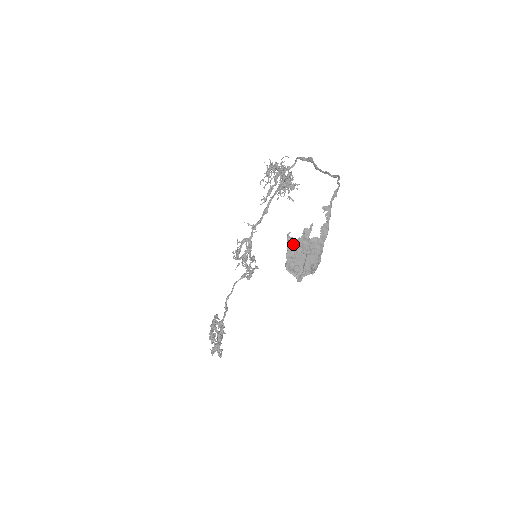
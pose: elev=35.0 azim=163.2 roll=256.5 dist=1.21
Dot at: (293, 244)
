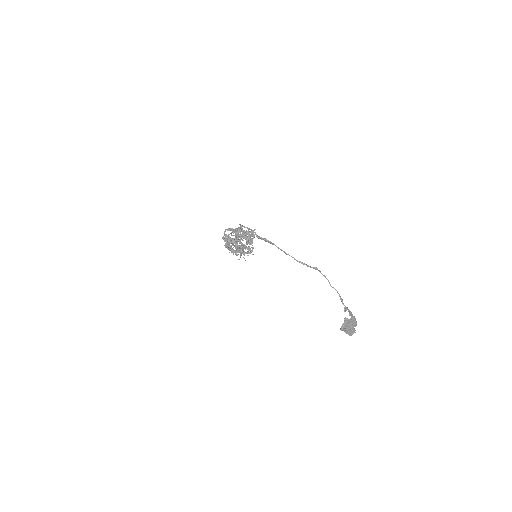
Dot at: (346, 331)
